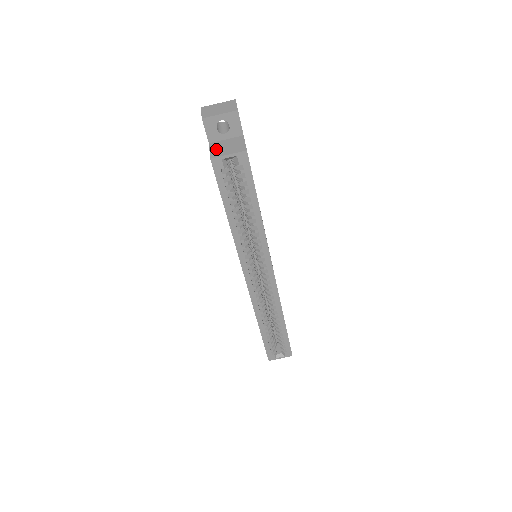
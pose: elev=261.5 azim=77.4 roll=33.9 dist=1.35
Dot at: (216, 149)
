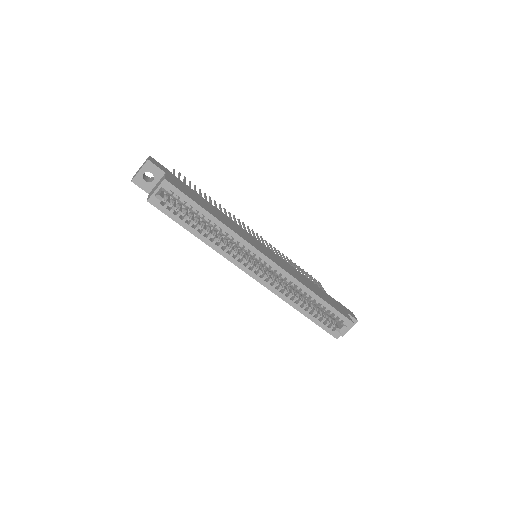
Dot at: (151, 193)
